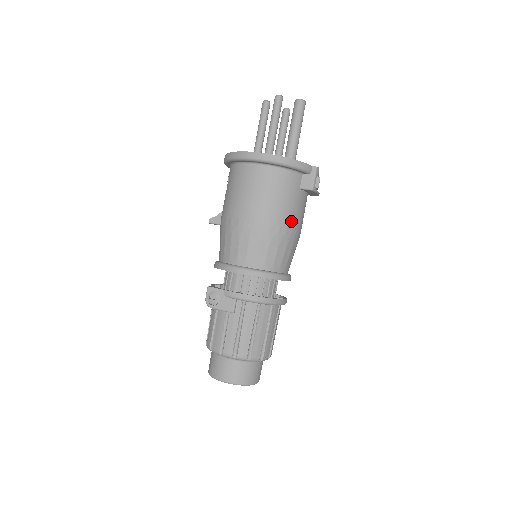
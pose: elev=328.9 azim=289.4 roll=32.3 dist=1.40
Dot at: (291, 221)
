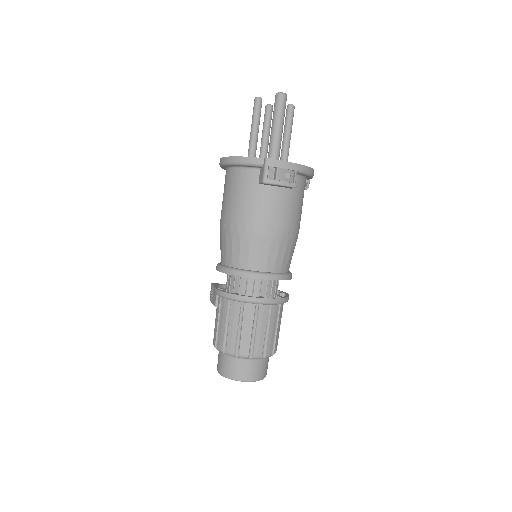
Dot at: (251, 217)
